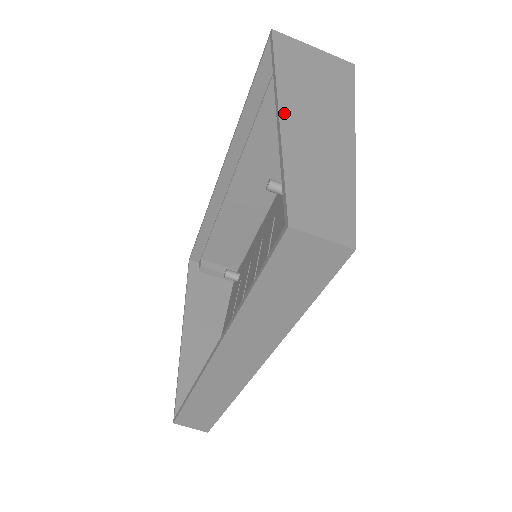
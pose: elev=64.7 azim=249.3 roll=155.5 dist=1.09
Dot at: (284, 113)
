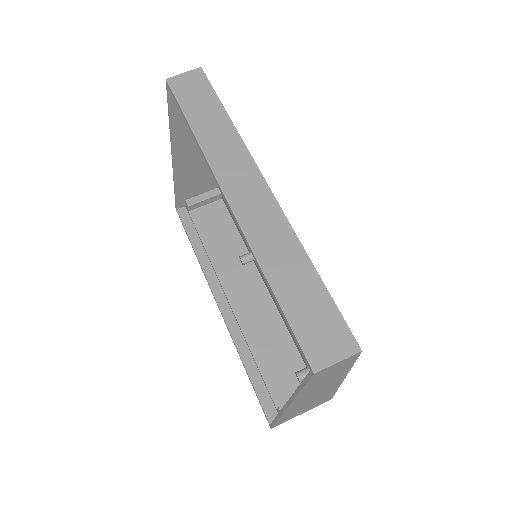
Dot at: (174, 150)
